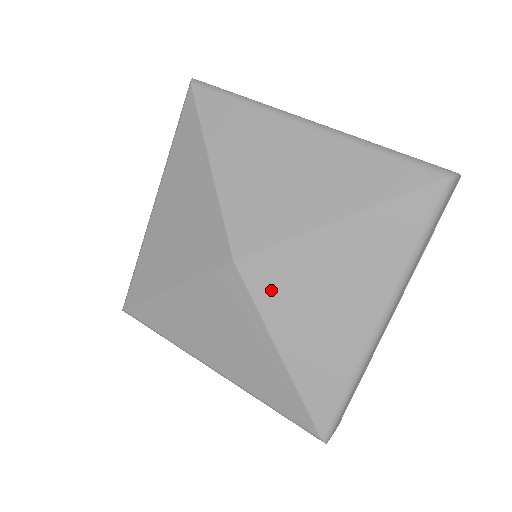
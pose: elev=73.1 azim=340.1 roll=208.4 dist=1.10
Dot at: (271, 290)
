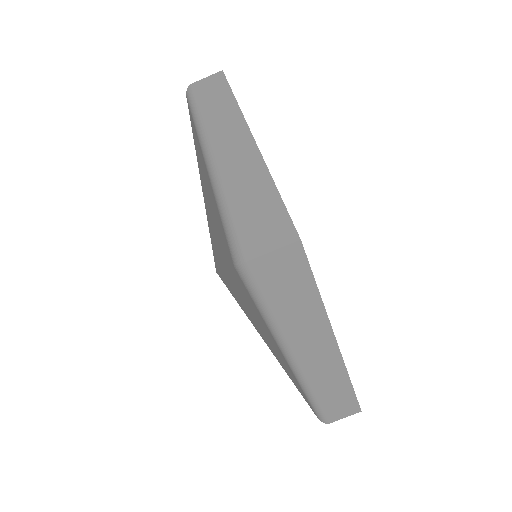
Dot at: (238, 301)
